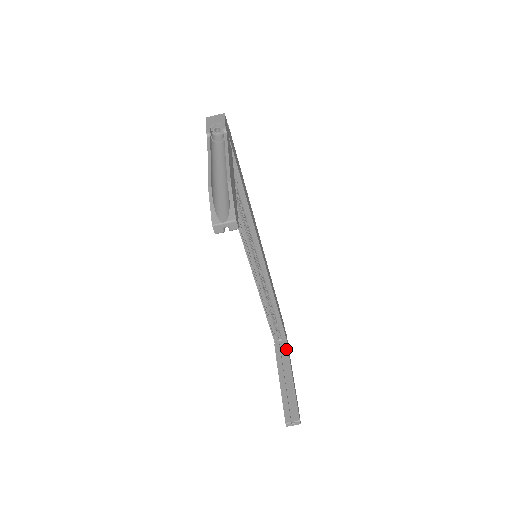
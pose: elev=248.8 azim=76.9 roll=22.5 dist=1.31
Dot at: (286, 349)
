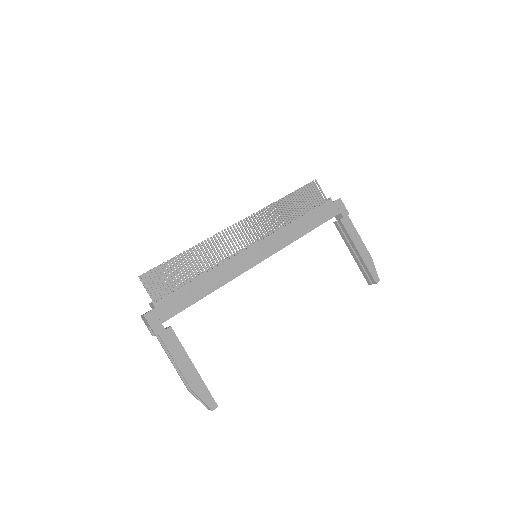
Dot at: (342, 227)
